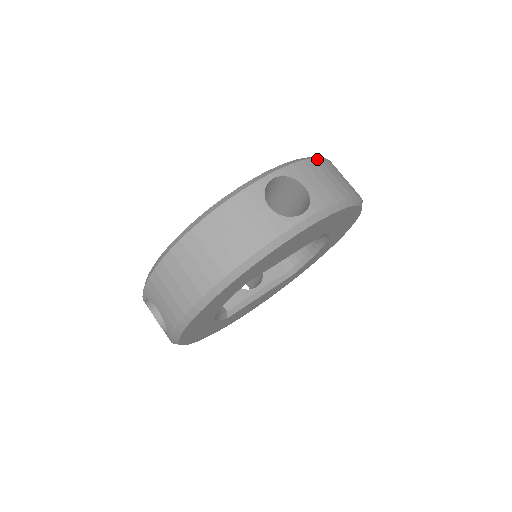
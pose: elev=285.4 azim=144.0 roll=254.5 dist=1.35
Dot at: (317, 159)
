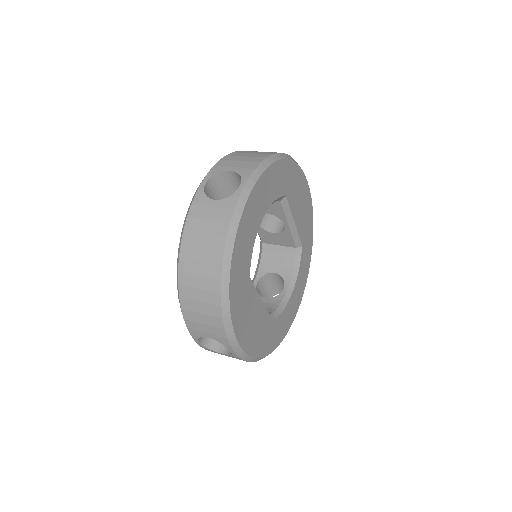
Dot at: occluded
